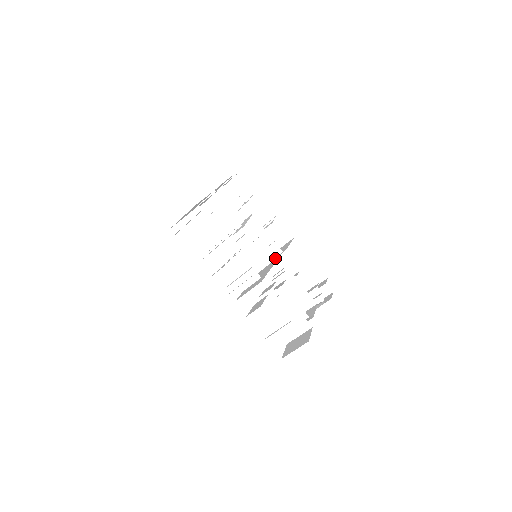
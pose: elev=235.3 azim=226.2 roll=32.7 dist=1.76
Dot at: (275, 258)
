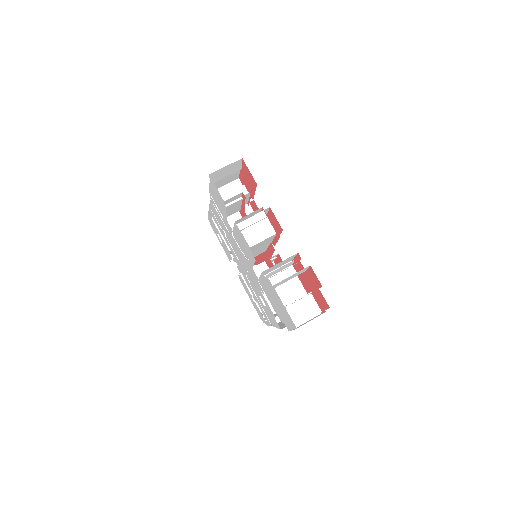
Dot at: occluded
